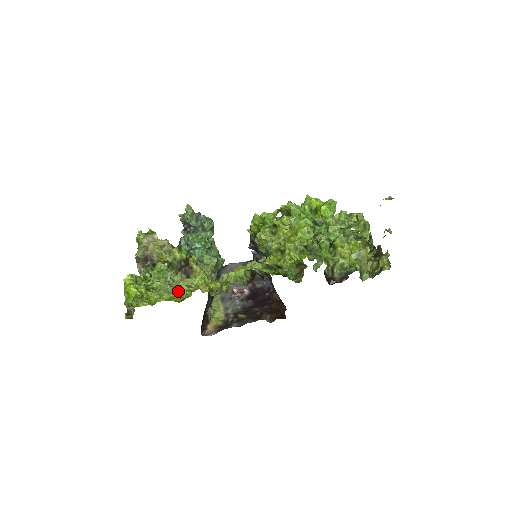
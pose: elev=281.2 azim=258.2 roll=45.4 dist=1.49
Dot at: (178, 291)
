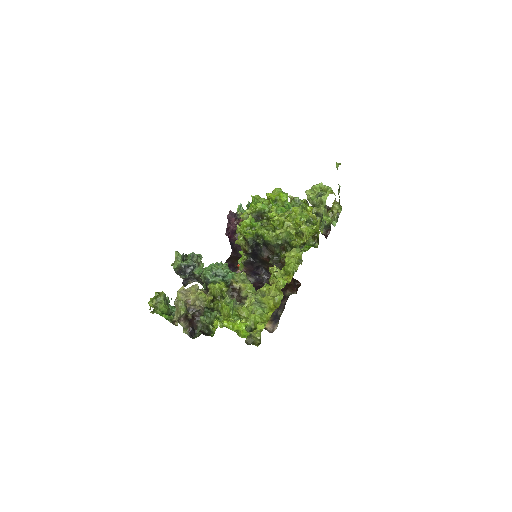
Dot at: (269, 301)
